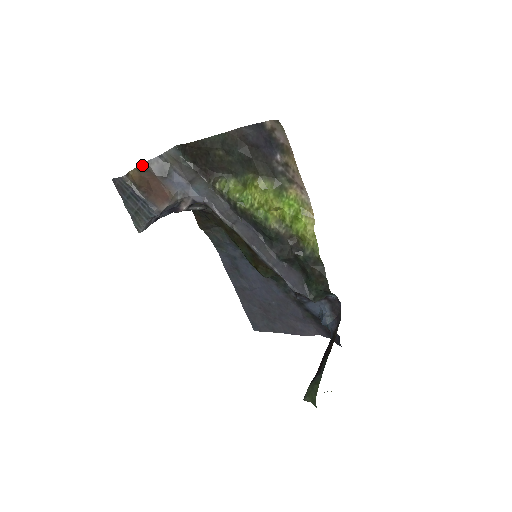
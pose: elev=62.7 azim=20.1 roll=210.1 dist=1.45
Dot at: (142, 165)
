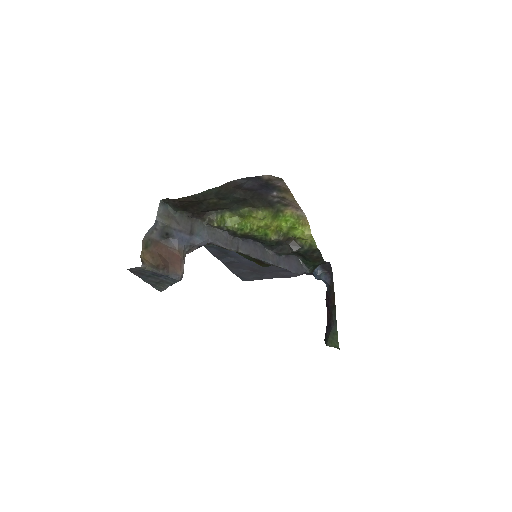
Dot at: (144, 240)
